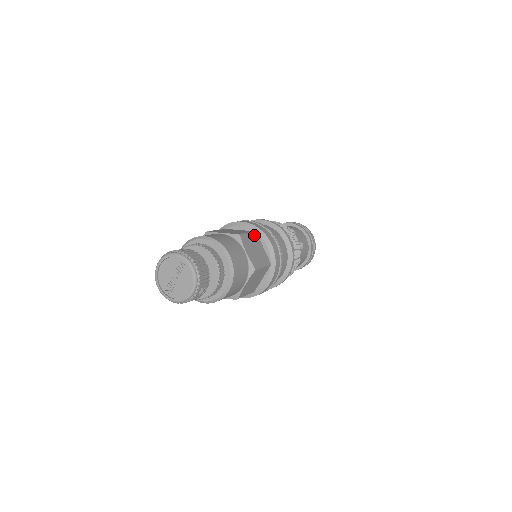
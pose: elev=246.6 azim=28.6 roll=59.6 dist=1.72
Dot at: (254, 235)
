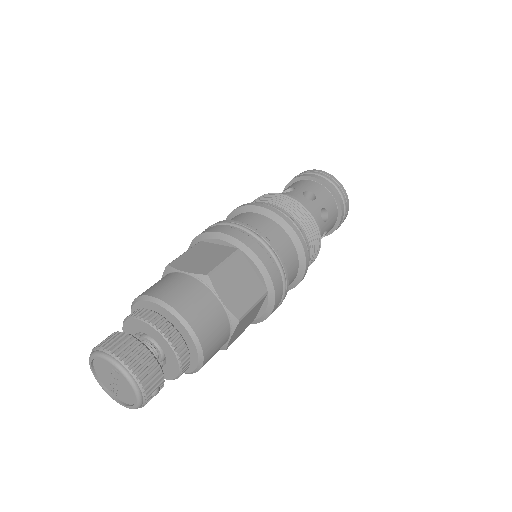
Dot at: (236, 258)
